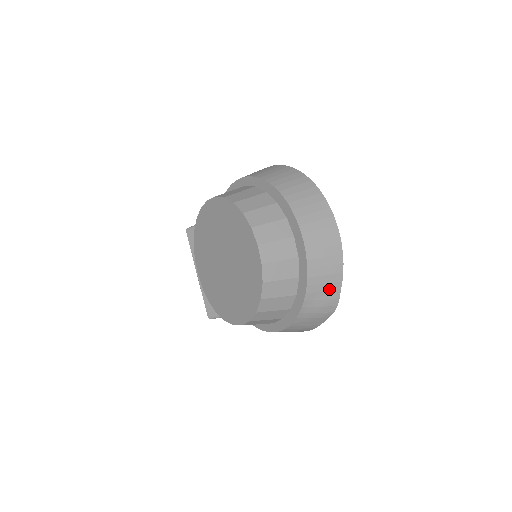
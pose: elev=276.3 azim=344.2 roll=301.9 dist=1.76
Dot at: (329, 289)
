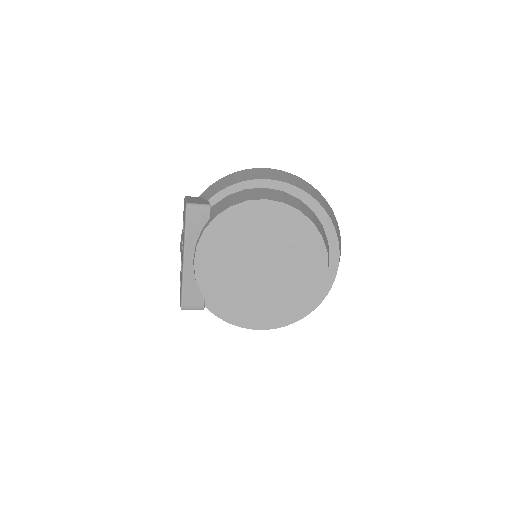
Dot at: occluded
